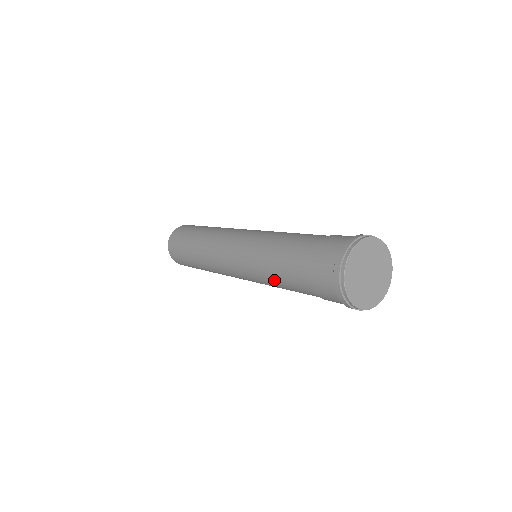
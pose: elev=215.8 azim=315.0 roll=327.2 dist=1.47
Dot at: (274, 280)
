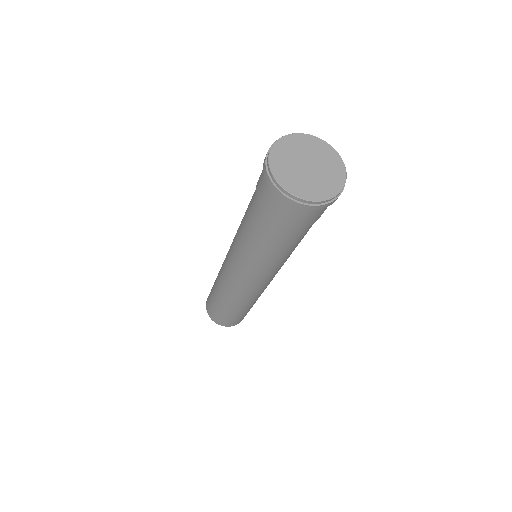
Dot at: (249, 243)
